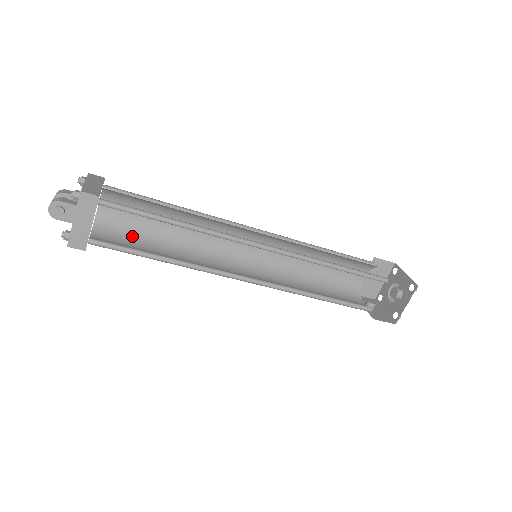
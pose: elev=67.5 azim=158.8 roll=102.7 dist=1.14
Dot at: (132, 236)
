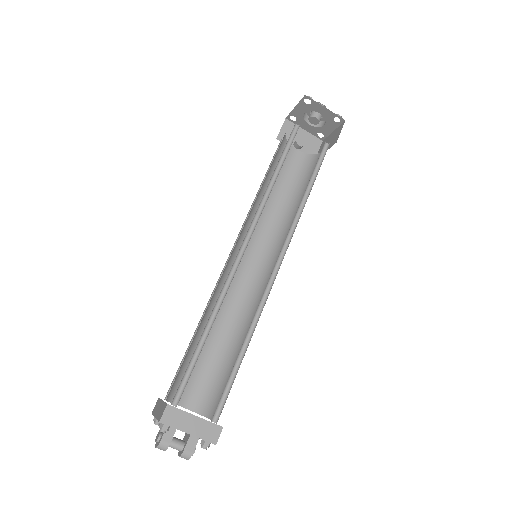
Dot at: occluded
